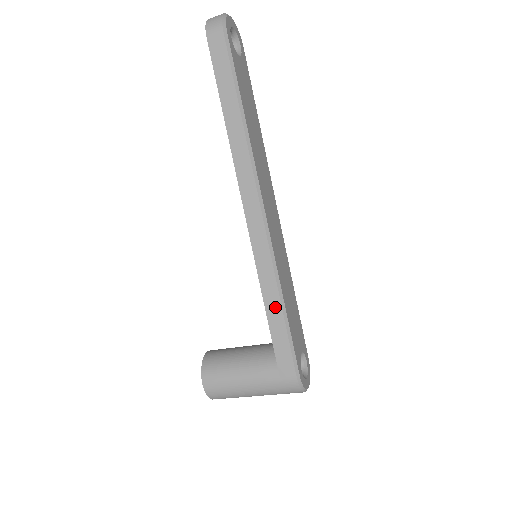
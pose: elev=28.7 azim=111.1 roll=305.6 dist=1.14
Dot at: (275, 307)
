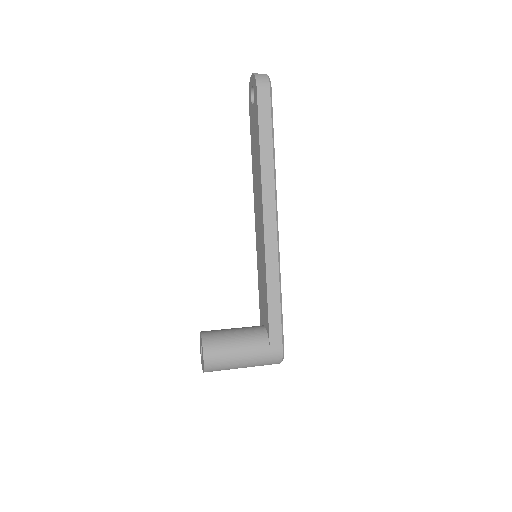
Dot at: (275, 295)
